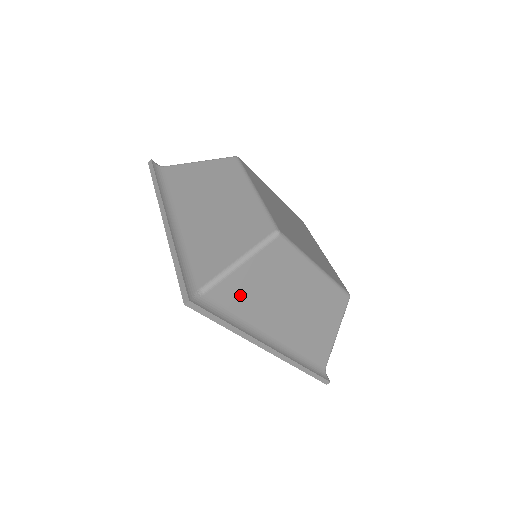
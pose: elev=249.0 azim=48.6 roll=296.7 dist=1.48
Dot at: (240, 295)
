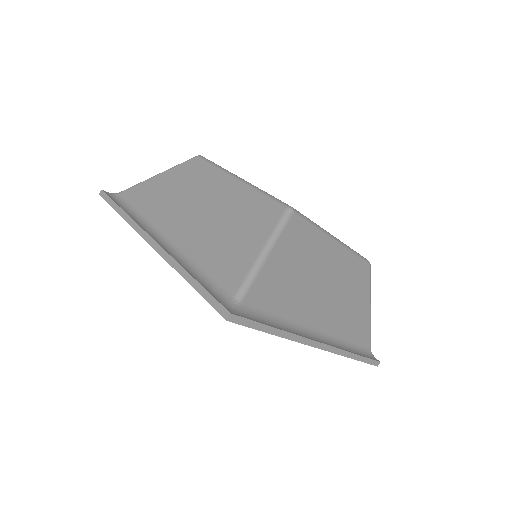
Dot at: (275, 292)
